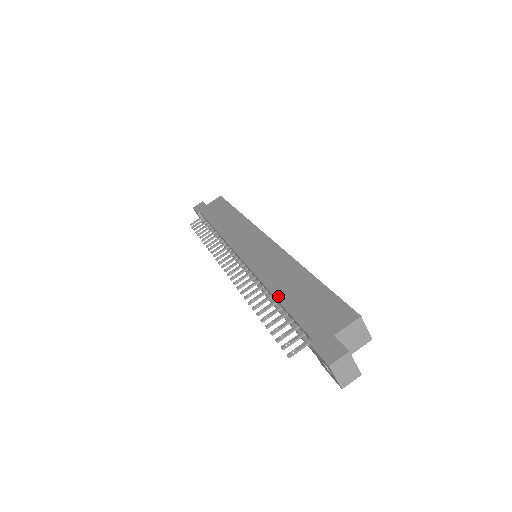
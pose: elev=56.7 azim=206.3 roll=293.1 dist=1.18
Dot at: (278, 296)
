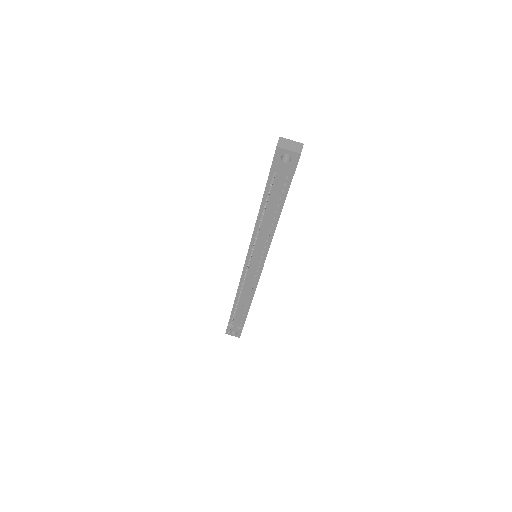
Dot at: (259, 210)
